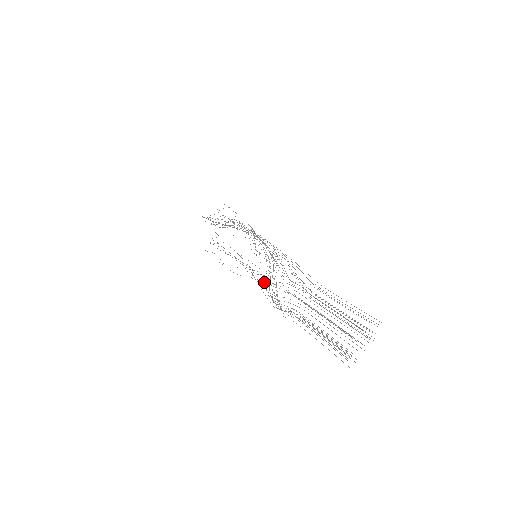
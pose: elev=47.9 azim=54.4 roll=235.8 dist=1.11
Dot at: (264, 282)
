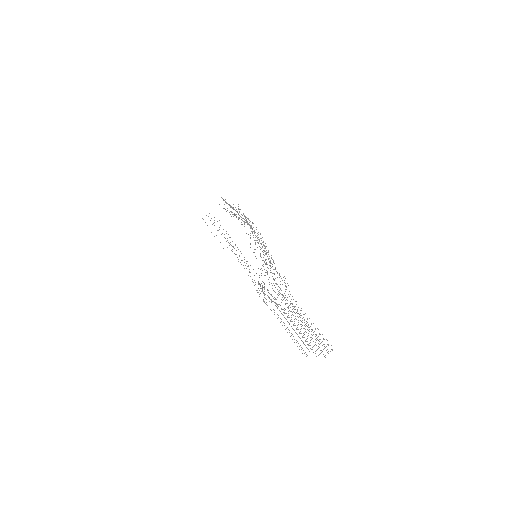
Dot at: occluded
